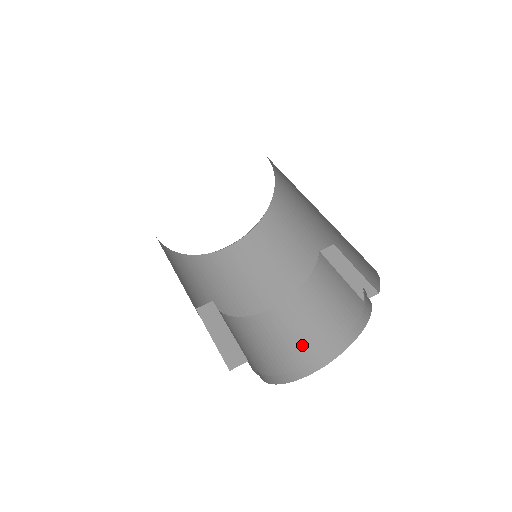
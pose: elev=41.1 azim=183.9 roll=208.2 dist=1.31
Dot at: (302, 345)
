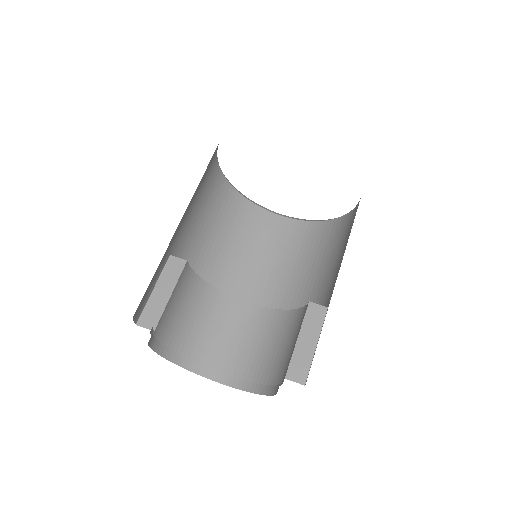
Dot at: (233, 353)
